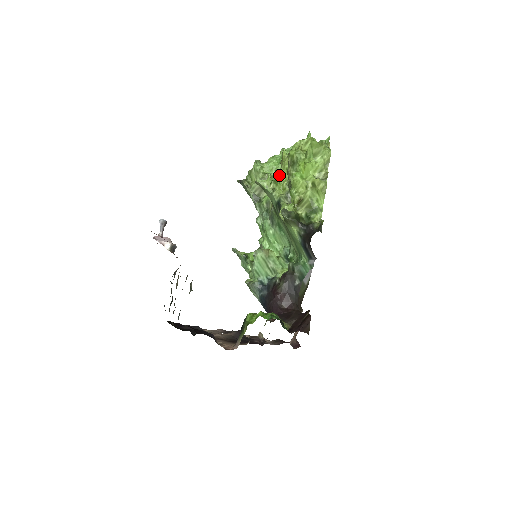
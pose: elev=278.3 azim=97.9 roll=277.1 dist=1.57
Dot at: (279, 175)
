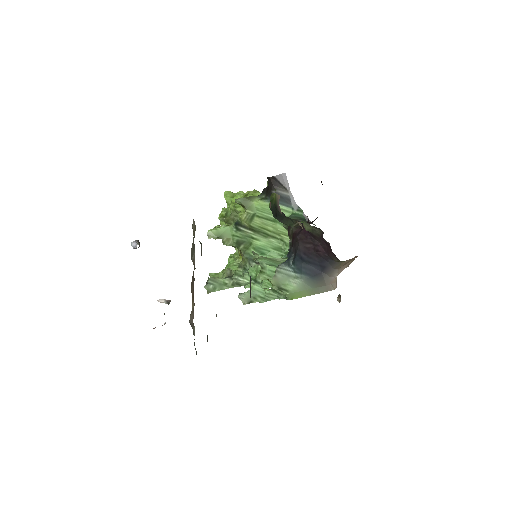
Dot at: occluded
